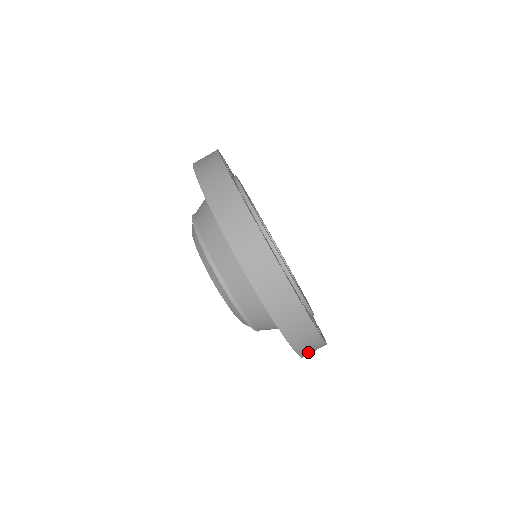
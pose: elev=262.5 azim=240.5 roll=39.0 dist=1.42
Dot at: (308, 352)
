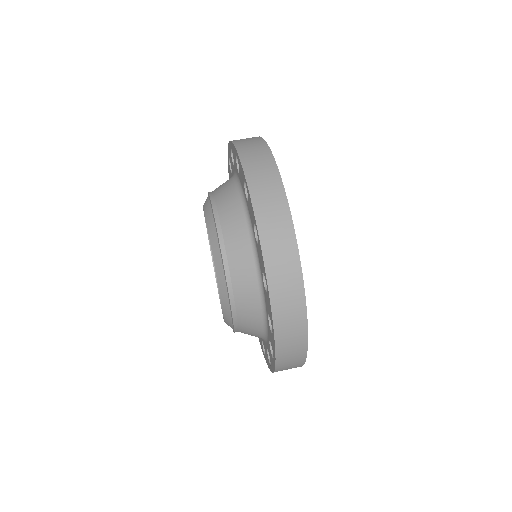
Dot at: occluded
